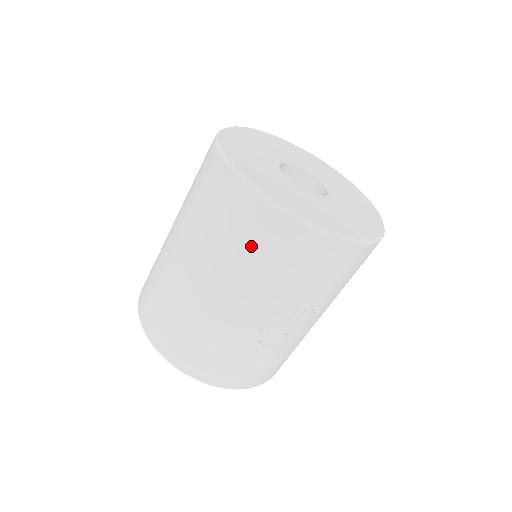
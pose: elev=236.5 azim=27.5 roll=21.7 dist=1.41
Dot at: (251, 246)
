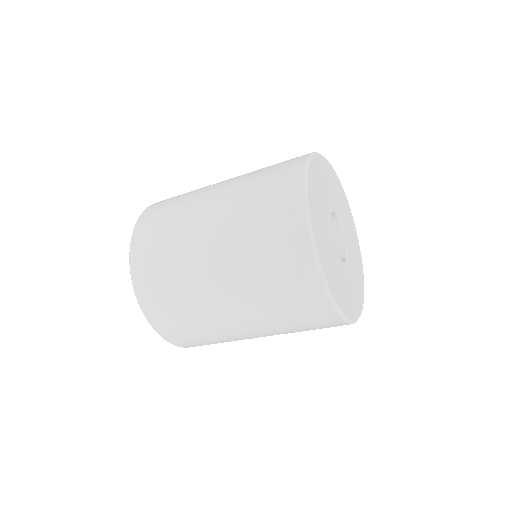
Dot at: (291, 309)
